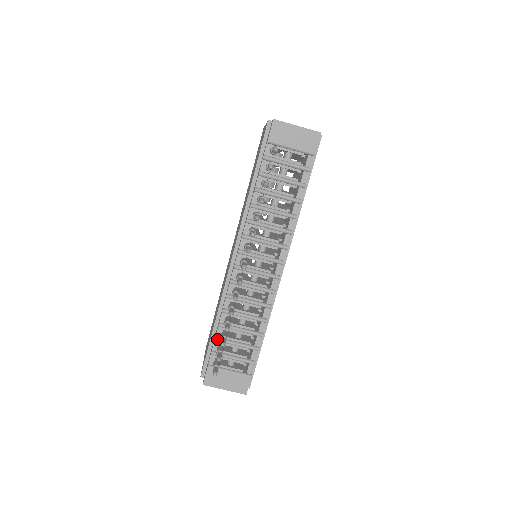
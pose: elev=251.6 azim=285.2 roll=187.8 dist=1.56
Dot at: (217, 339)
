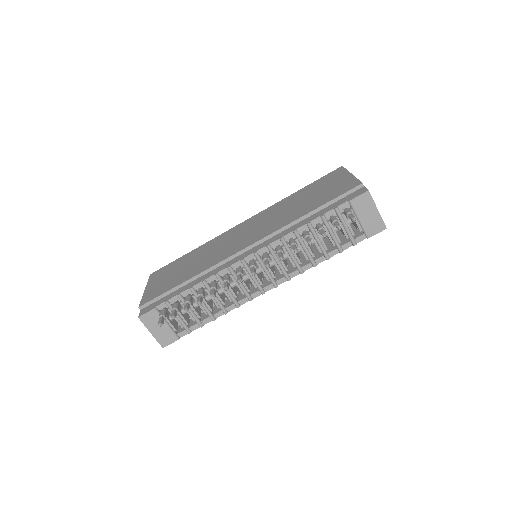
Dot at: (180, 296)
